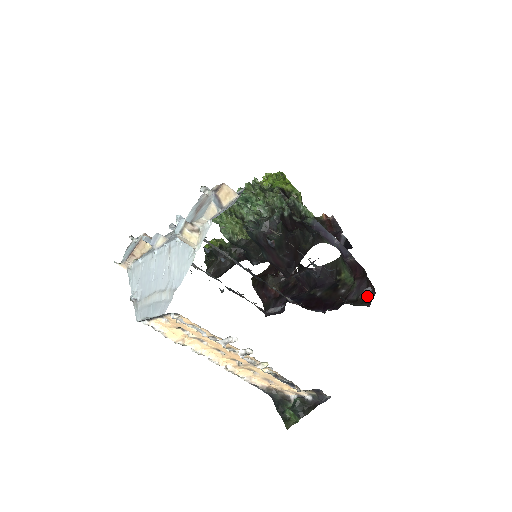
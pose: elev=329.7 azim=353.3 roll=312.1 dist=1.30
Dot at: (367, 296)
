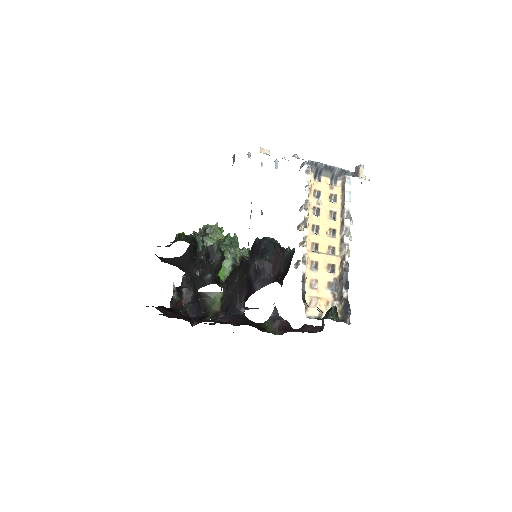
Dot at: (311, 332)
